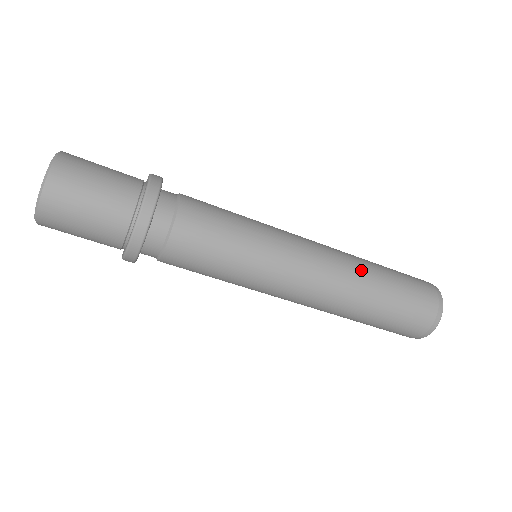
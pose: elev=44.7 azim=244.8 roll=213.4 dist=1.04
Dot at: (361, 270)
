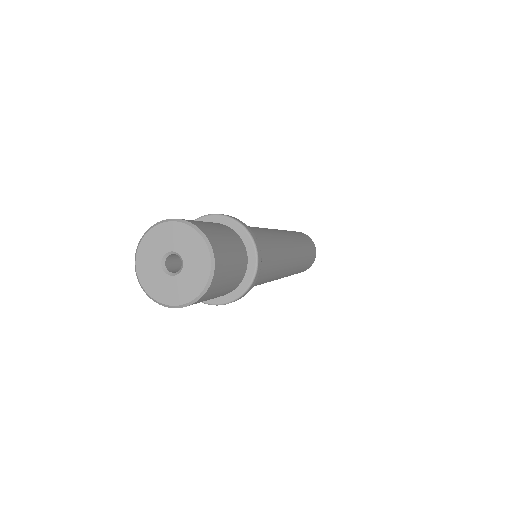
Dot at: (296, 270)
